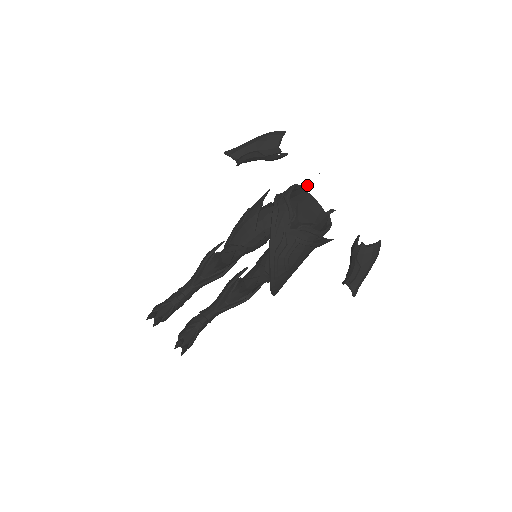
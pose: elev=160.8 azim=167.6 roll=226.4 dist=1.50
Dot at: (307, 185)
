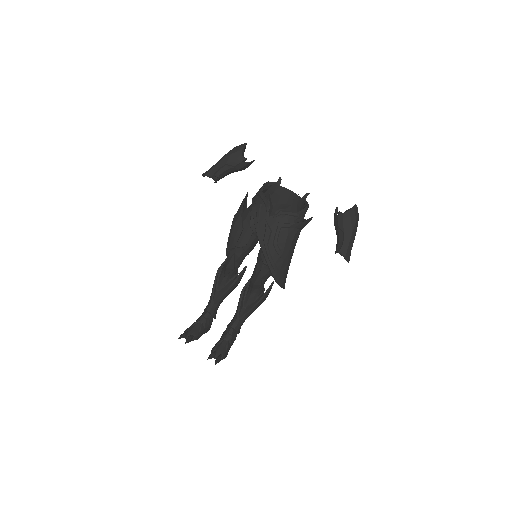
Dot at: (279, 180)
